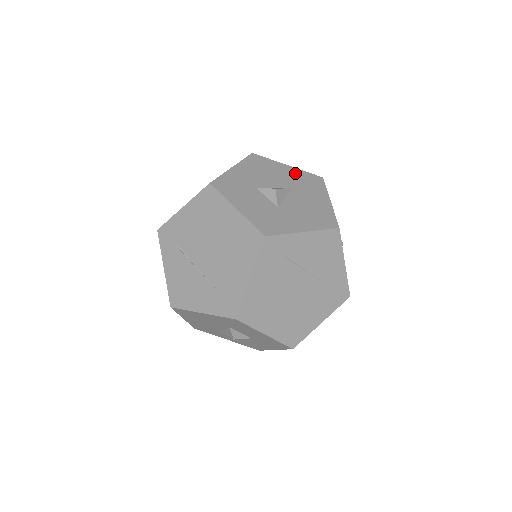
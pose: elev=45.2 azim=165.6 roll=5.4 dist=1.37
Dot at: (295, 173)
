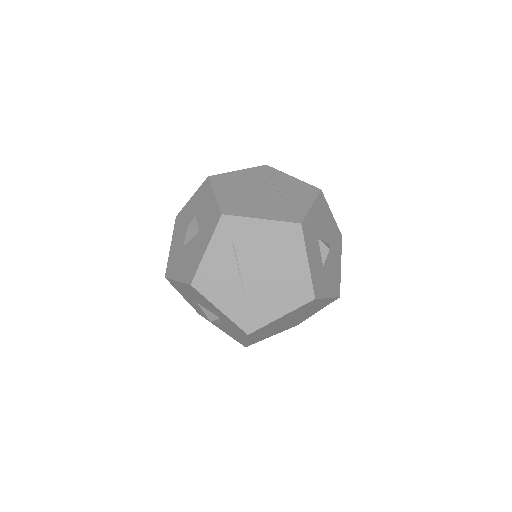
Dot at: (334, 226)
